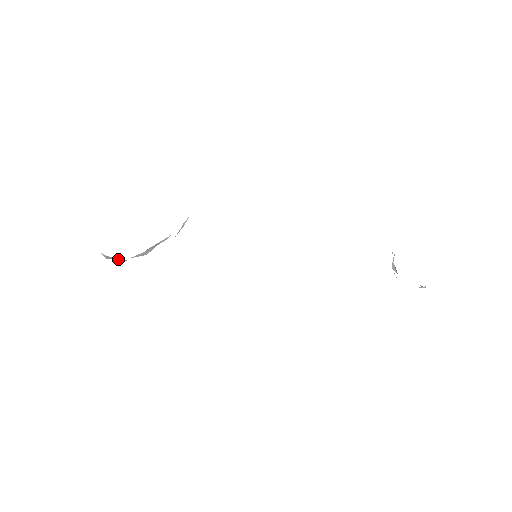
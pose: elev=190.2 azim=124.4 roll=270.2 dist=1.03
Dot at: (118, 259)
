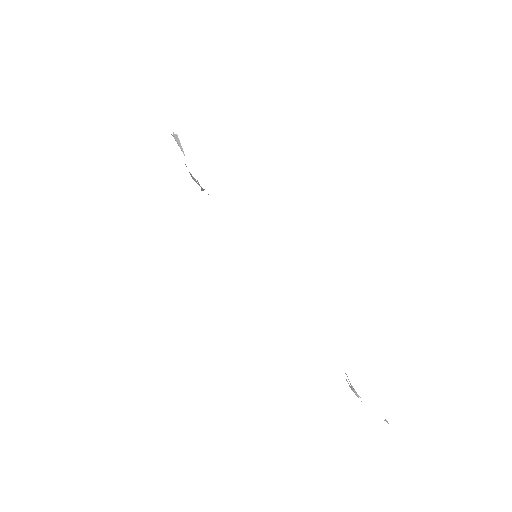
Dot at: occluded
